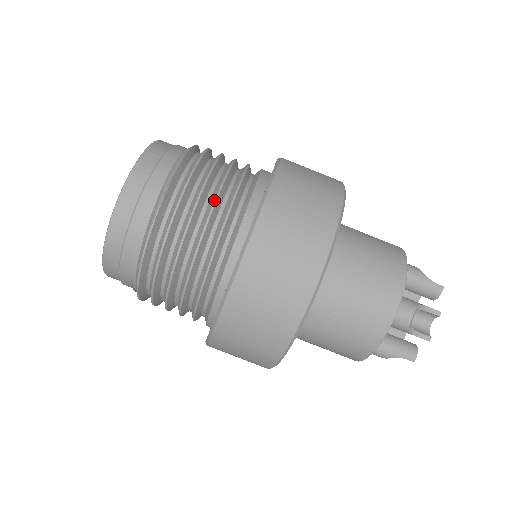
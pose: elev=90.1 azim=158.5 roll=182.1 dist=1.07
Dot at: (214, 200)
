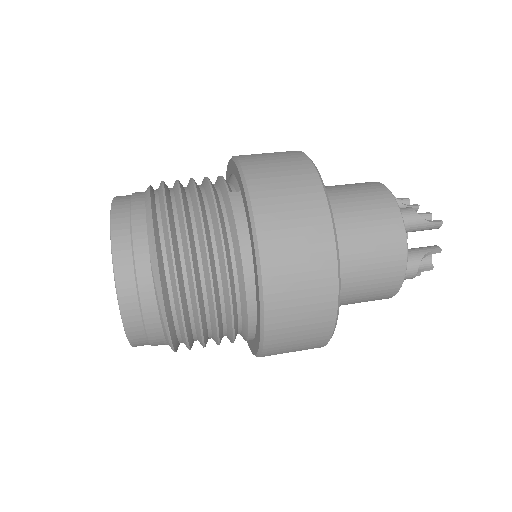
Dot at: (213, 302)
